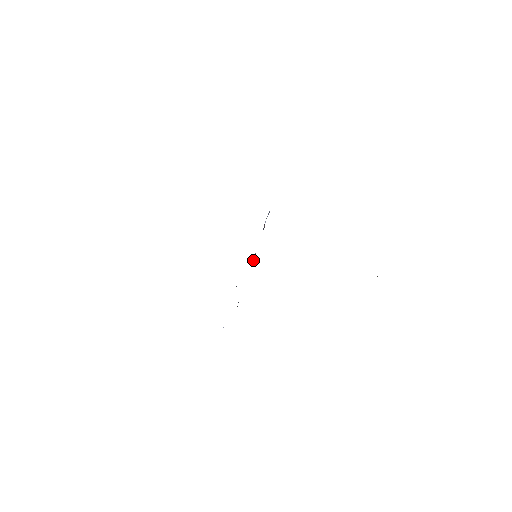
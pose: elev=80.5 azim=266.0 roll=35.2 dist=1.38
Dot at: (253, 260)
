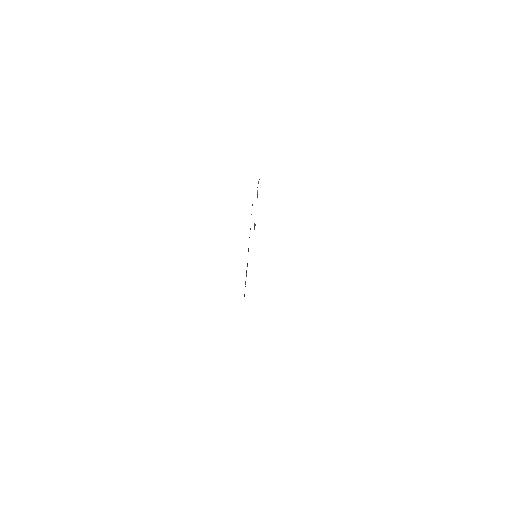
Dot at: (254, 225)
